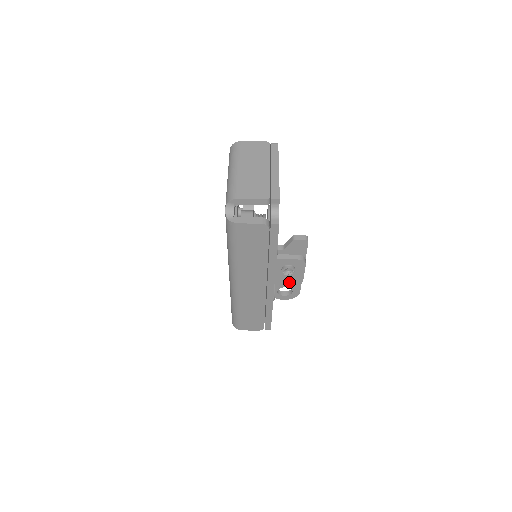
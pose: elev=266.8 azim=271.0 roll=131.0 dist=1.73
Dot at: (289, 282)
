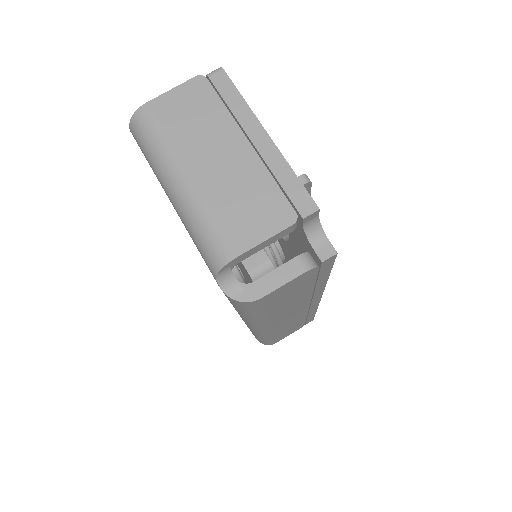
Dot at: occluded
